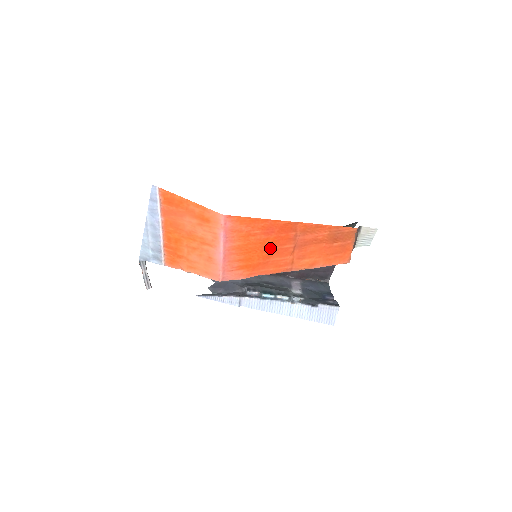
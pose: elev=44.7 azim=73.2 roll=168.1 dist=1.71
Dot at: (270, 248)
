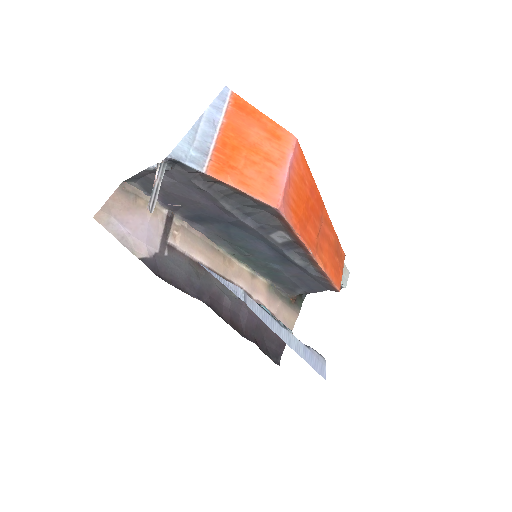
Dot at: (309, 211)
